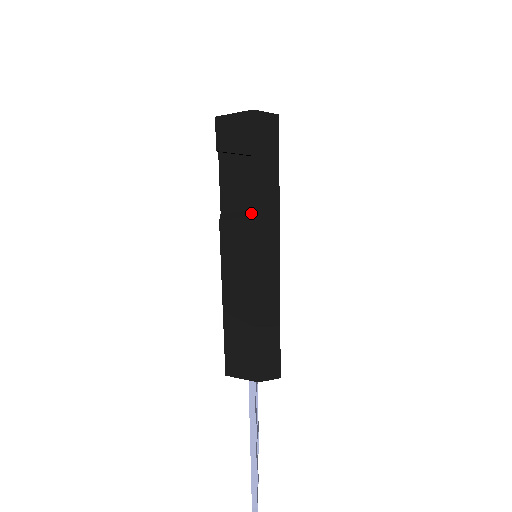
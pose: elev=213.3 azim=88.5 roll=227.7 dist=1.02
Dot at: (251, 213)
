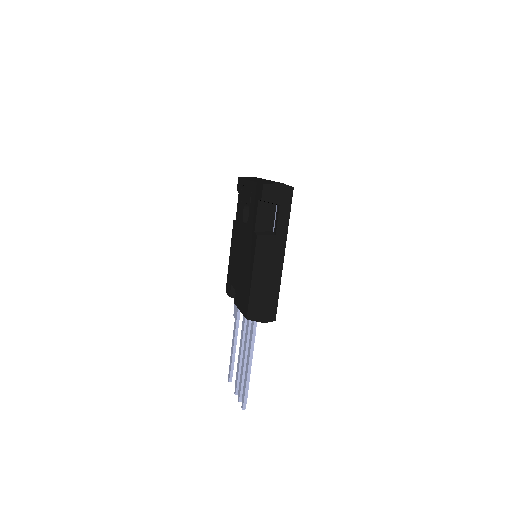
Dot at: (272, 233)
